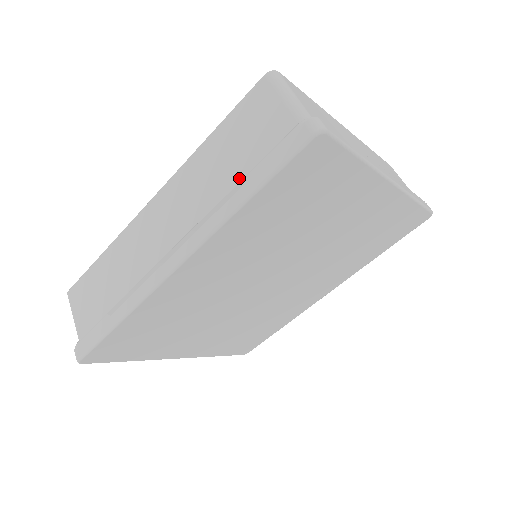
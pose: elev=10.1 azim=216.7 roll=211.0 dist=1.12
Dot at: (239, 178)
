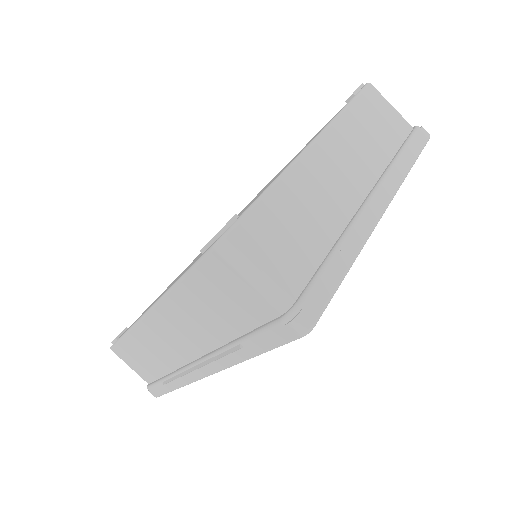
Dot at: (234, 333)
